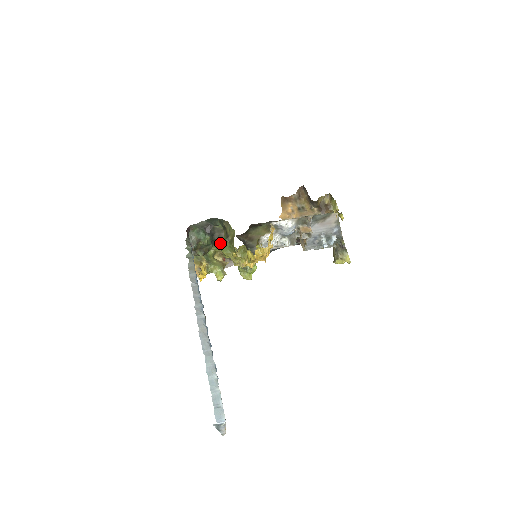
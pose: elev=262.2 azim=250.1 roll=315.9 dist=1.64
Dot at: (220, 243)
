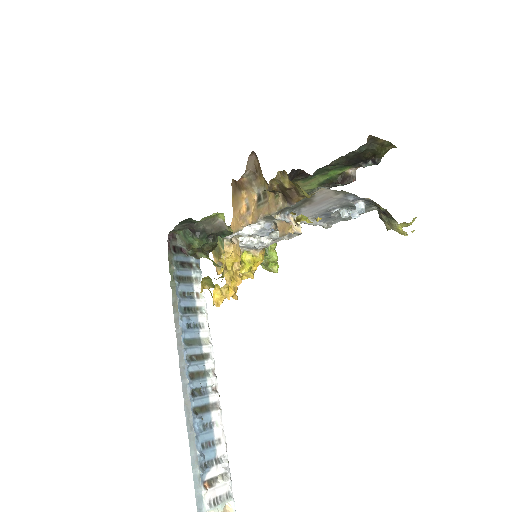
Dot at: (221, 233)
